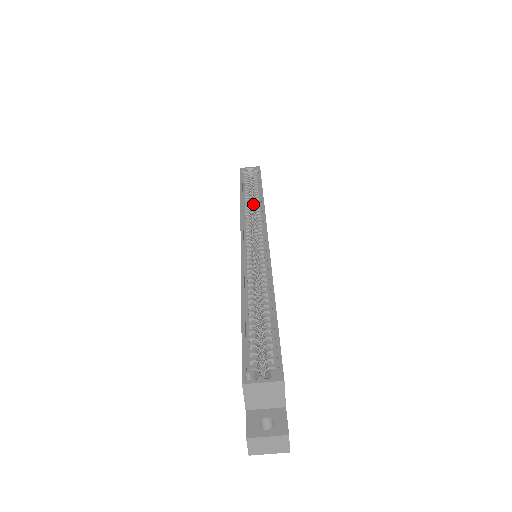
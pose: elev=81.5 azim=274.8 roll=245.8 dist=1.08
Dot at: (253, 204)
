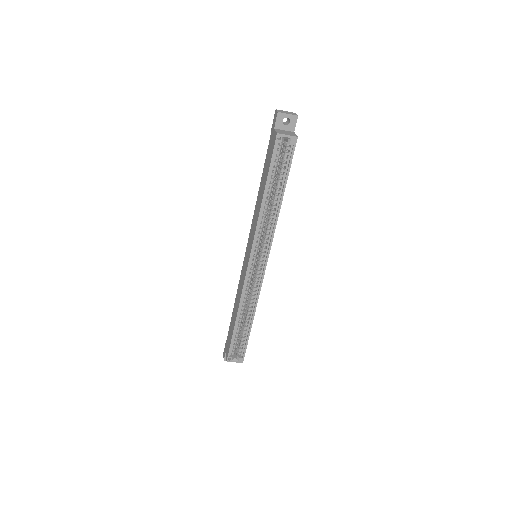
Dot at: (271, 202)
